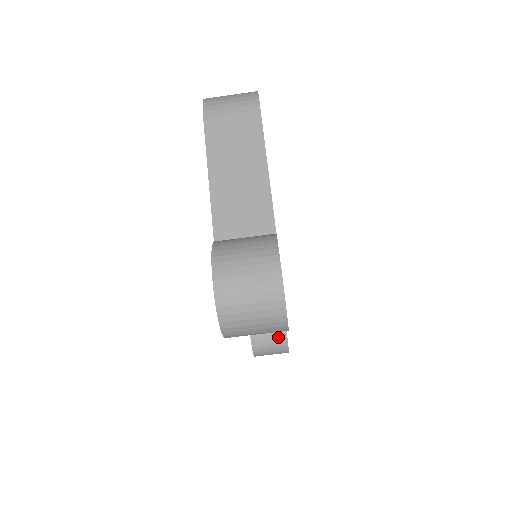
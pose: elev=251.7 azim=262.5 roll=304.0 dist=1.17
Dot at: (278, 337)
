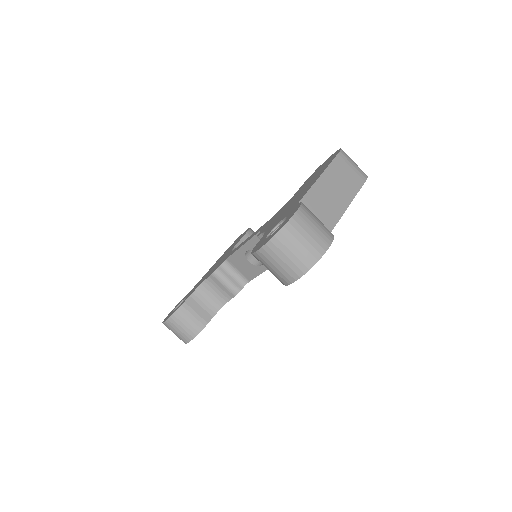
Dot at: (197, 324)
